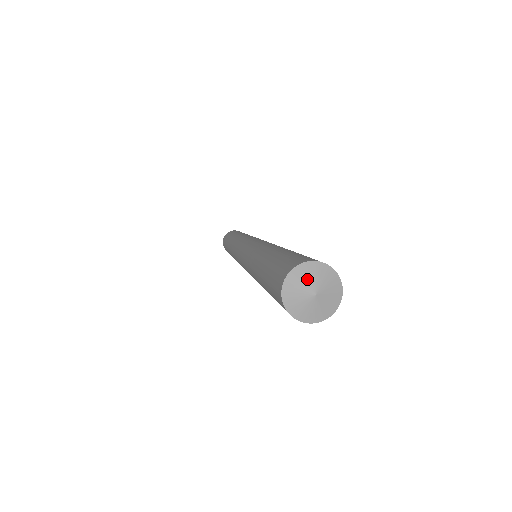
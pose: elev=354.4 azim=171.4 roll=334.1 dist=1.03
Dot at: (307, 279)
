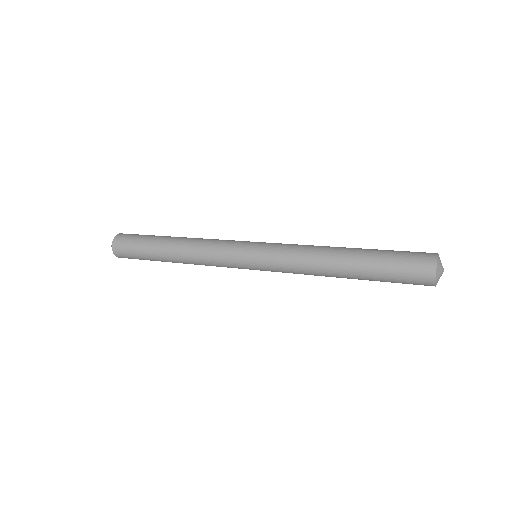
Dot at: (440, 268)
